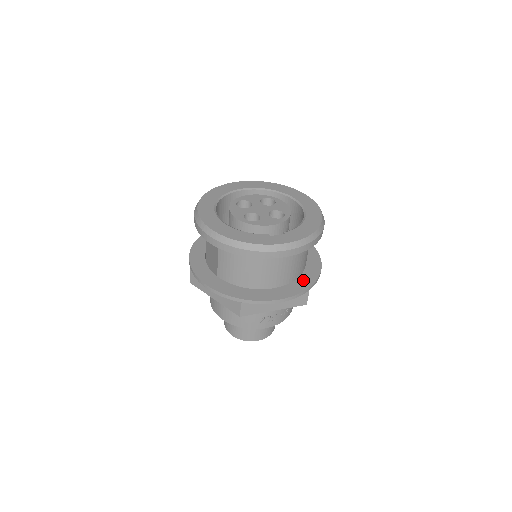
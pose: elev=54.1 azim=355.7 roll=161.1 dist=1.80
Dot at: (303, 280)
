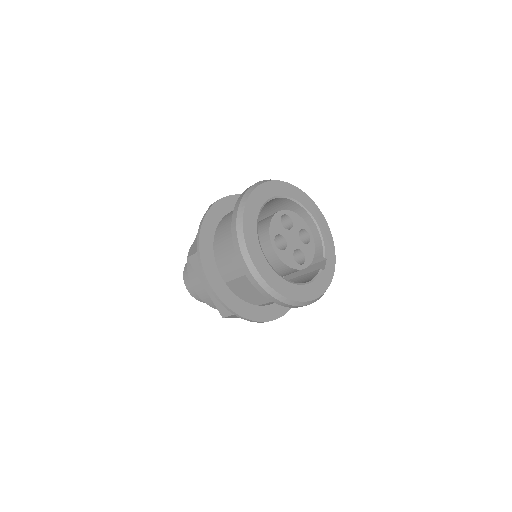
Dot at: occluded
